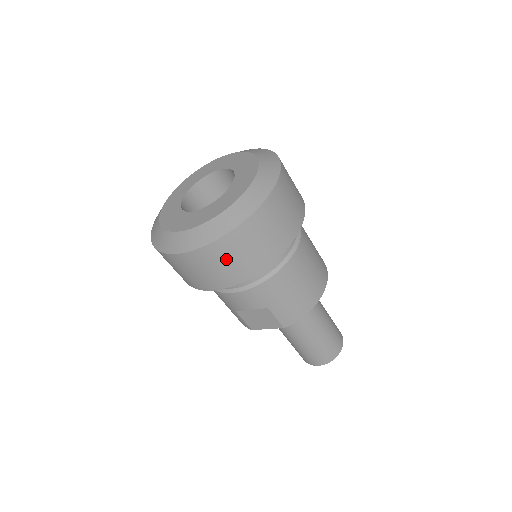
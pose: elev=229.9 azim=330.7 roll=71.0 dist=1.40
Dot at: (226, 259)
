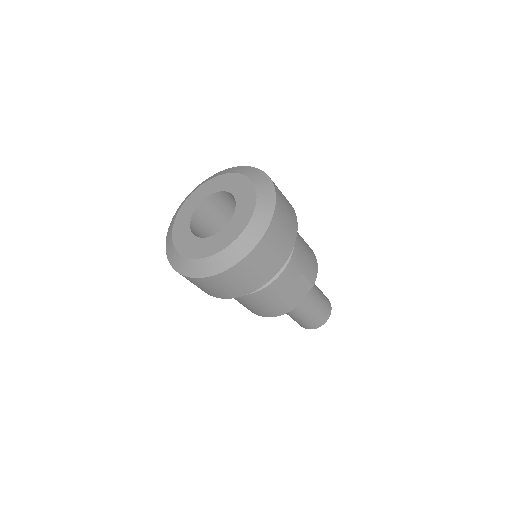
Dot at: (279, 235)
